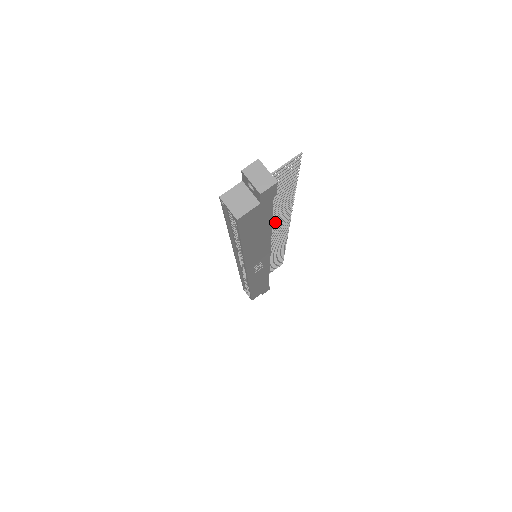
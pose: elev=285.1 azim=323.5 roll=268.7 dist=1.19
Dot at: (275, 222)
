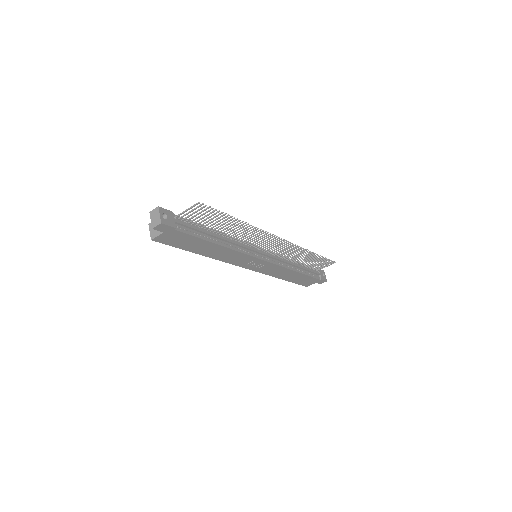
Dot at: (248, 236)
